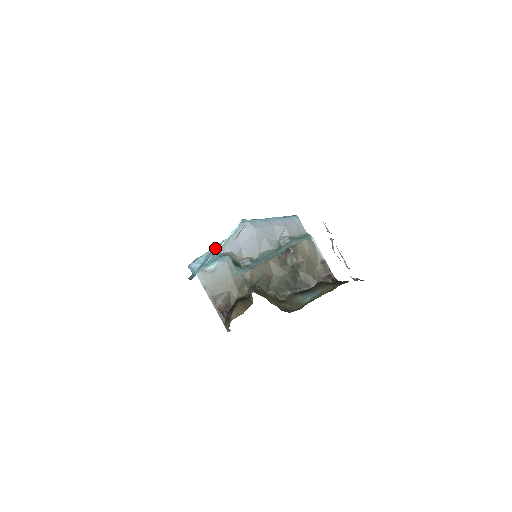
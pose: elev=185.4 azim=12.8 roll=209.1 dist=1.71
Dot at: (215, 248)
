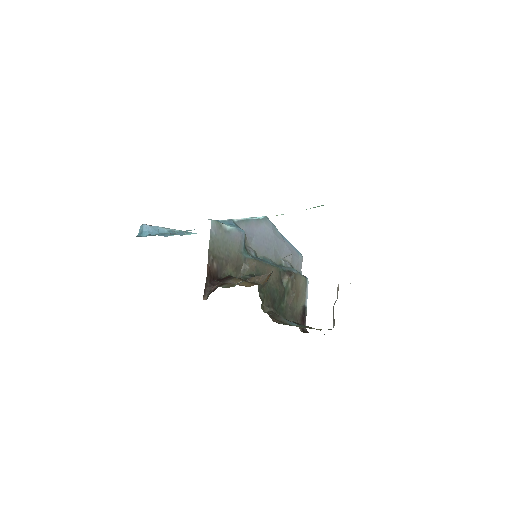
Dot at: occluded
